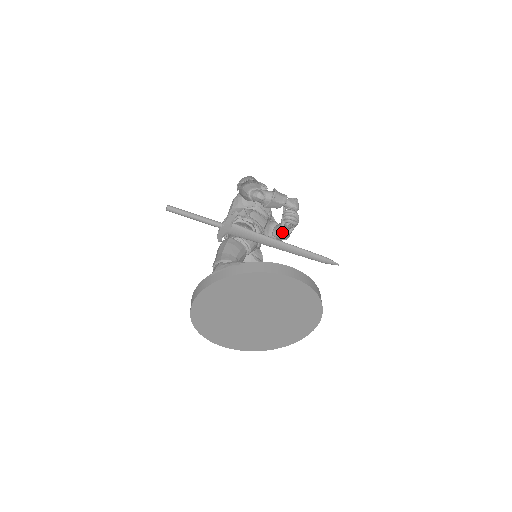
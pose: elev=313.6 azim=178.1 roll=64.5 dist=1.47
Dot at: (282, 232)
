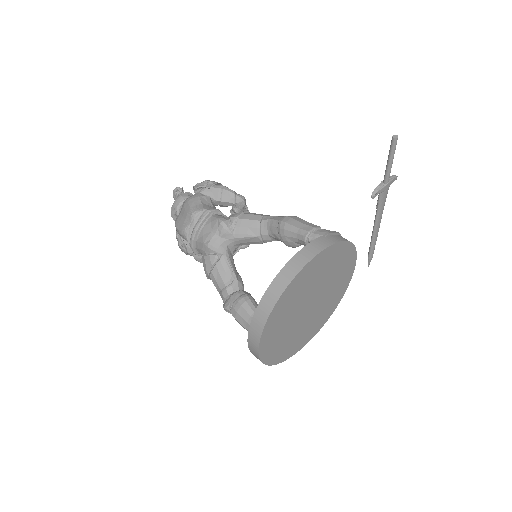
Dot at: occluded
